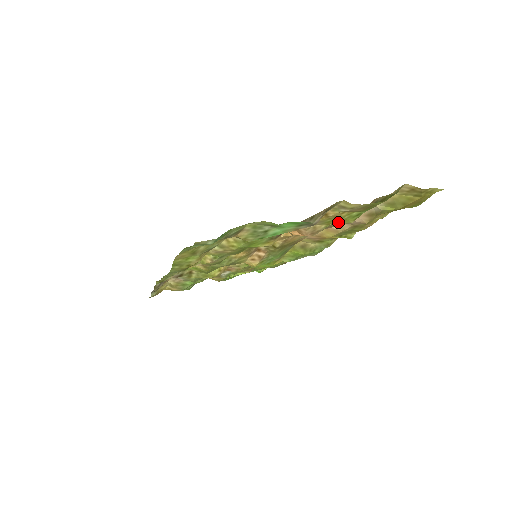
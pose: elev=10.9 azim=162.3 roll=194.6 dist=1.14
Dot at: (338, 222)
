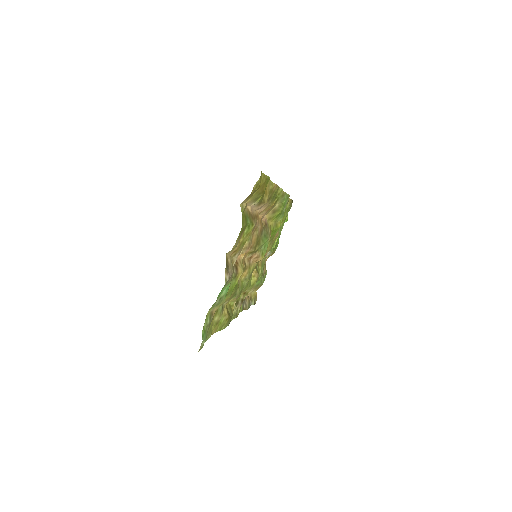
Dot at: (248, 236)
